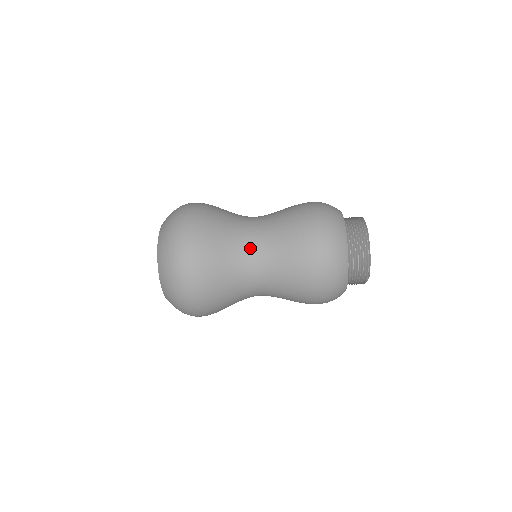
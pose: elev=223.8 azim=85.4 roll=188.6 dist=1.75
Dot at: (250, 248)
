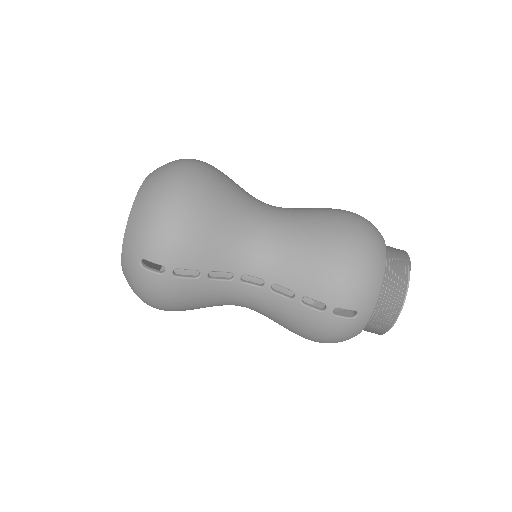
Dot at: occluded
